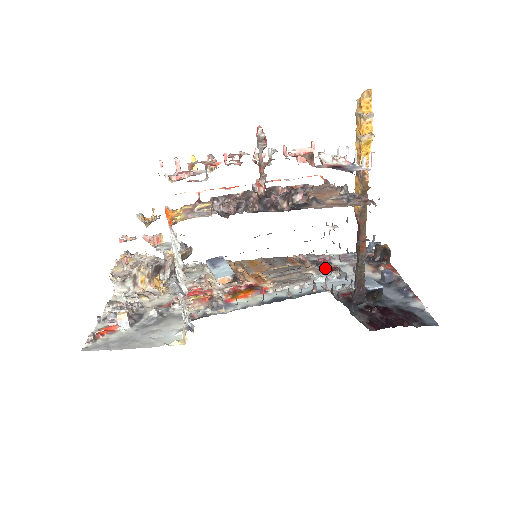
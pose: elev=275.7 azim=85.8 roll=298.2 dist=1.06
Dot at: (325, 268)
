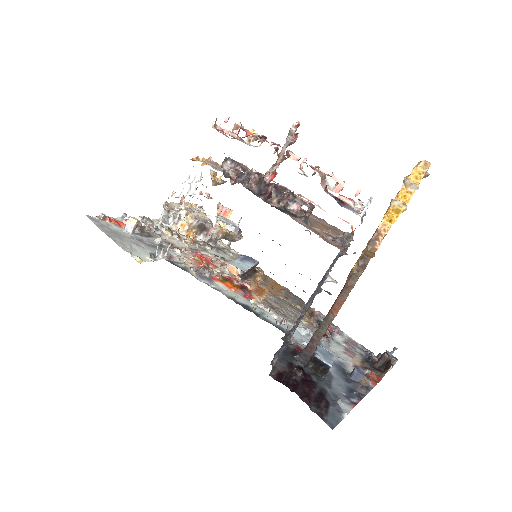
Dot at: occluded
